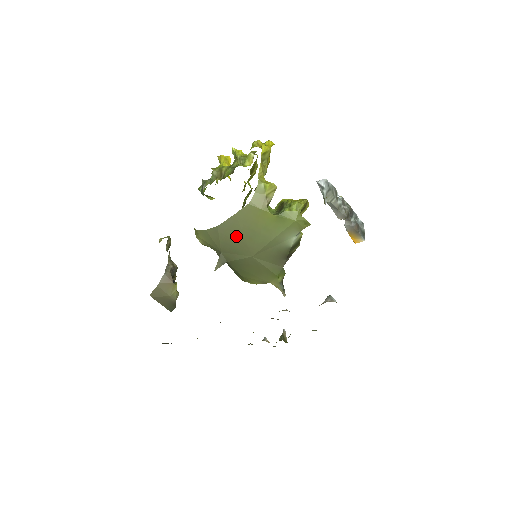
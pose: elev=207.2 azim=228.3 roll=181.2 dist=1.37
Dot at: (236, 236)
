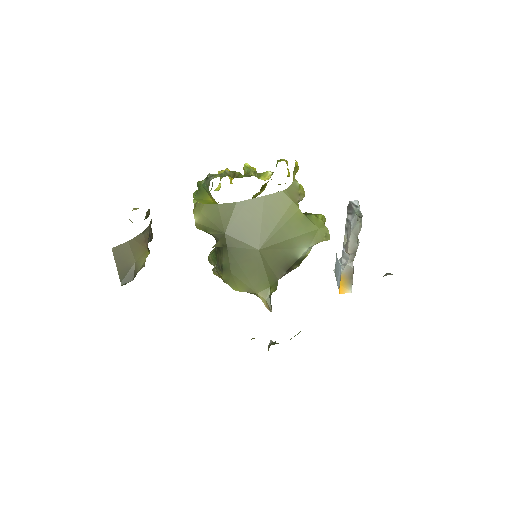
Dot at: (252, 220)
